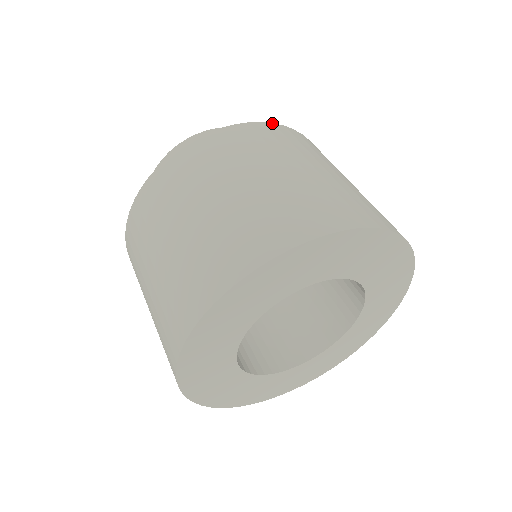
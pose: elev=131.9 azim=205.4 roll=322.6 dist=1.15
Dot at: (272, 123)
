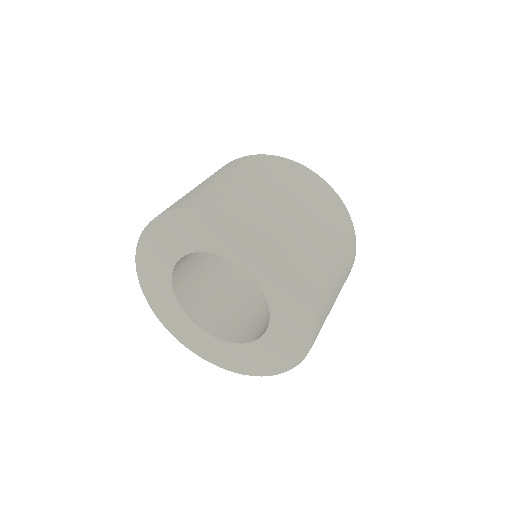
Dot at: occluded
